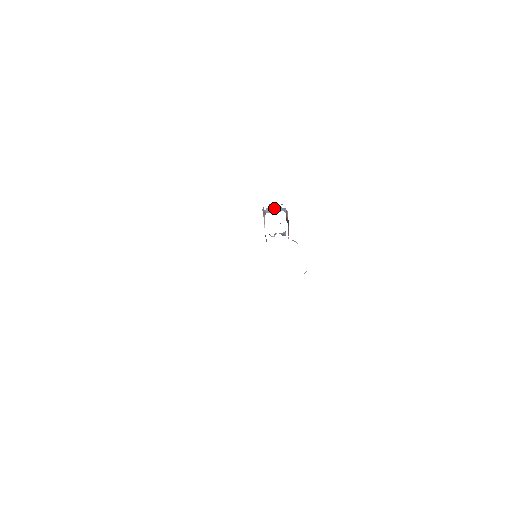
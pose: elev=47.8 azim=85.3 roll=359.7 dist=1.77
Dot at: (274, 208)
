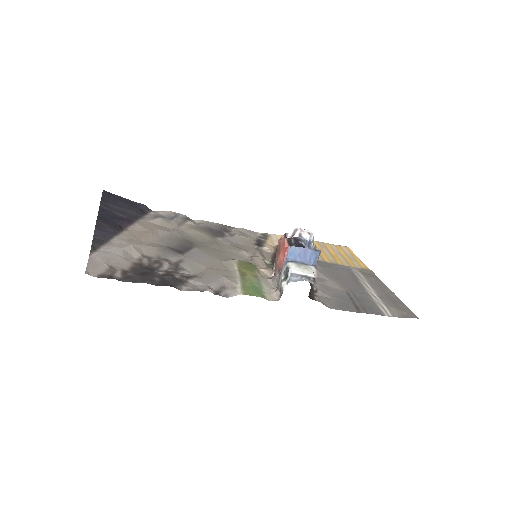
Dot at: (303, 251)
